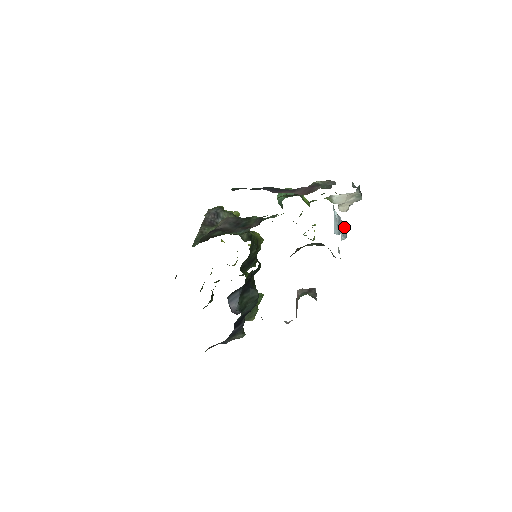
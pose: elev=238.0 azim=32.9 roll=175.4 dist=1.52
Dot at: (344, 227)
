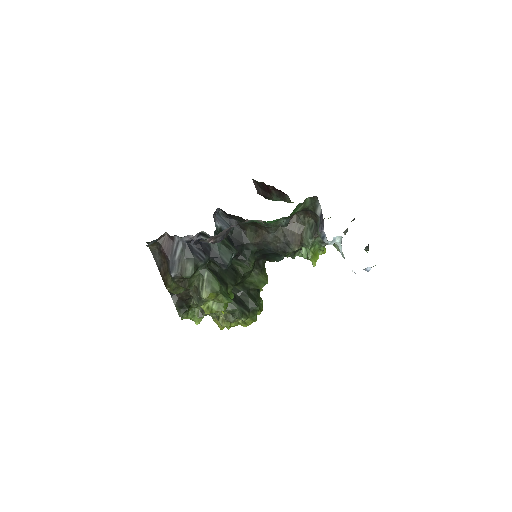
Dot at: occluded
